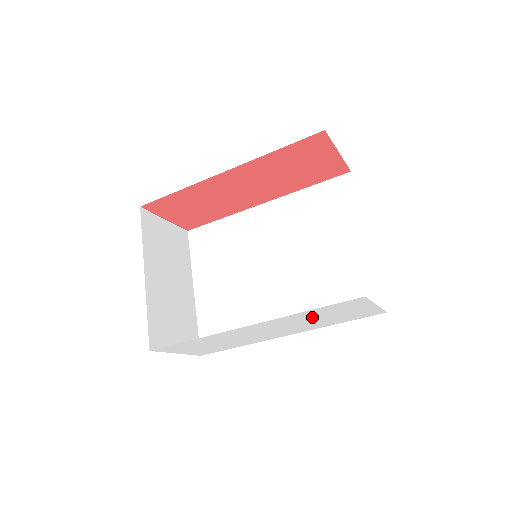
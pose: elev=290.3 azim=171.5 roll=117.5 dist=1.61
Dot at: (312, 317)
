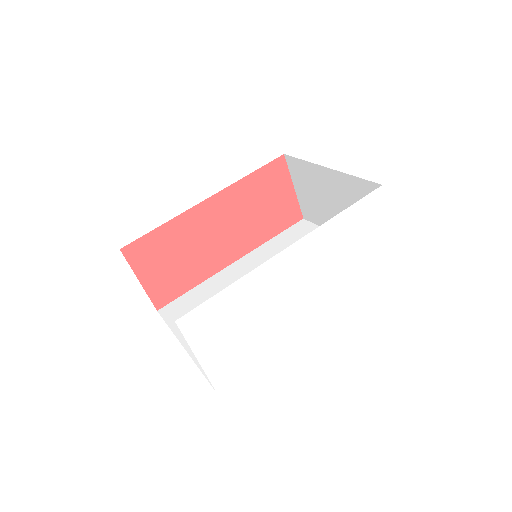
Dot at: (342, 244)
